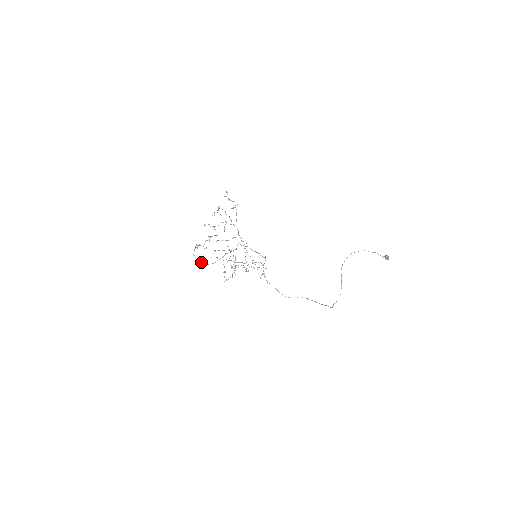
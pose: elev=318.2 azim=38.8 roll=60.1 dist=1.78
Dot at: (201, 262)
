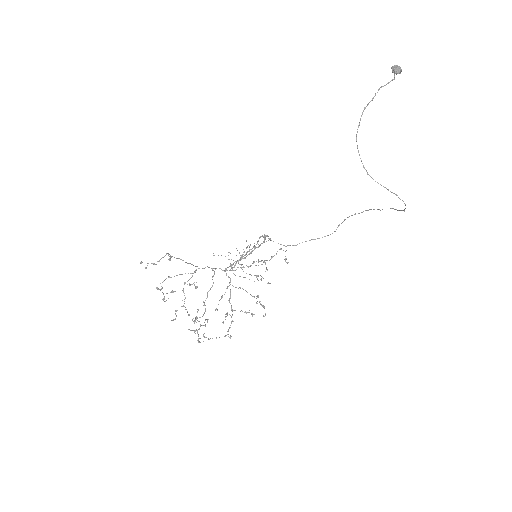
Dot at: occluded
